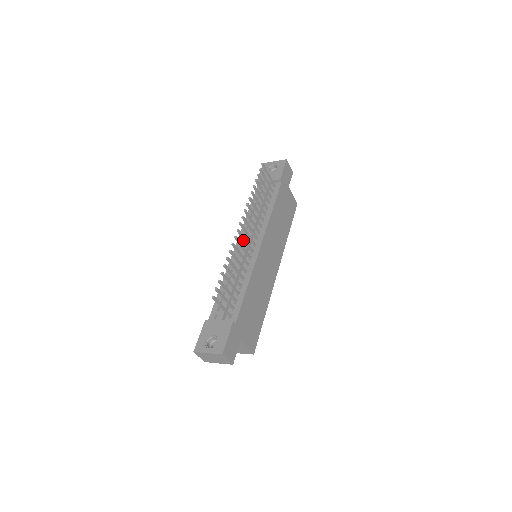
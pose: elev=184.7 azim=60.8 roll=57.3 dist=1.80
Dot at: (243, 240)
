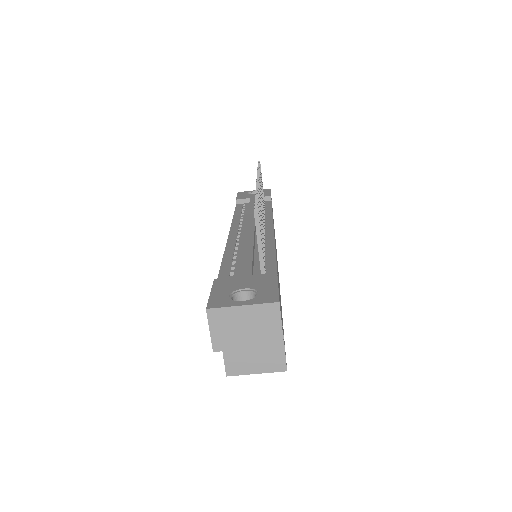
Dot at: occluded
